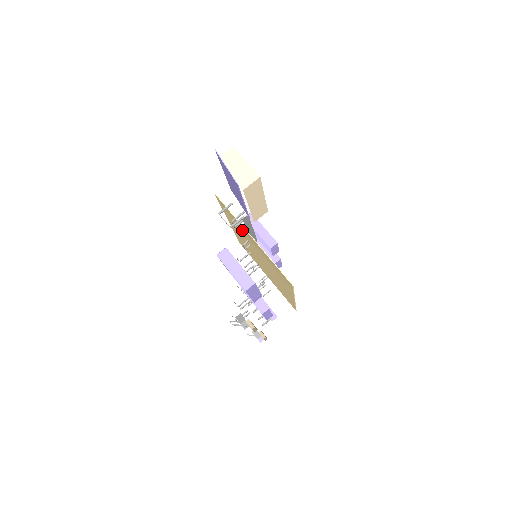
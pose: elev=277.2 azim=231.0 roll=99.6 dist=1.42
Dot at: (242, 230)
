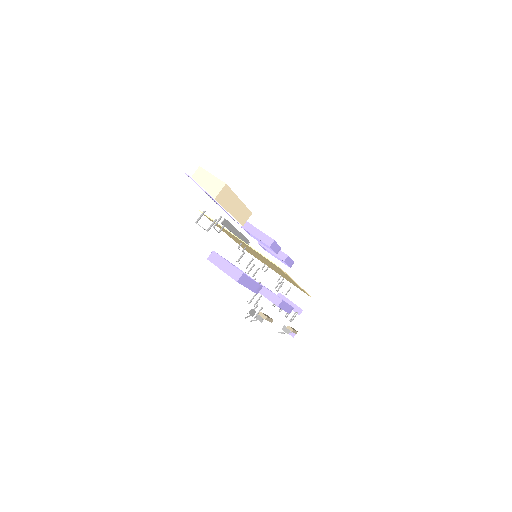
Dot at: occluded
